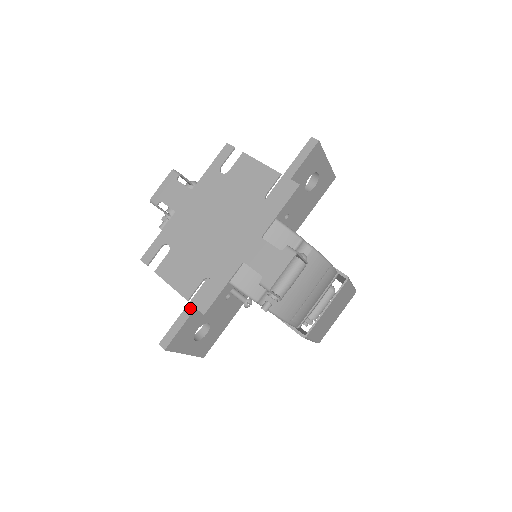
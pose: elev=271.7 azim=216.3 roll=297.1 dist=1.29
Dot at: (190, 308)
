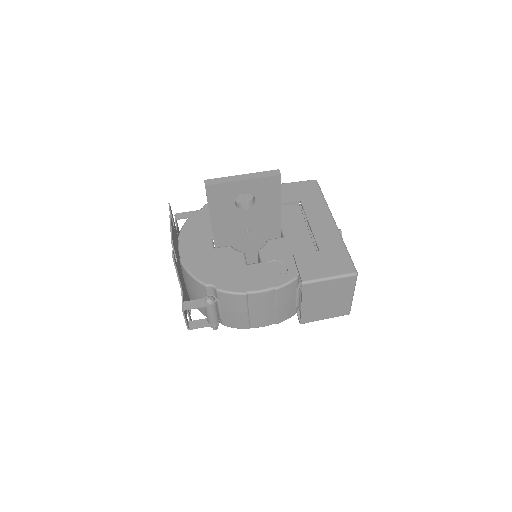
Dot at: occluded
